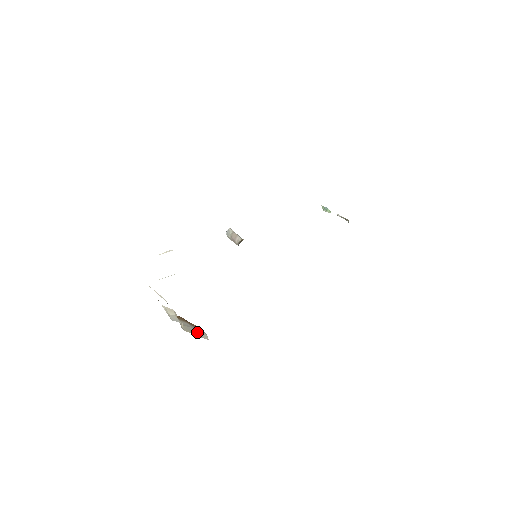
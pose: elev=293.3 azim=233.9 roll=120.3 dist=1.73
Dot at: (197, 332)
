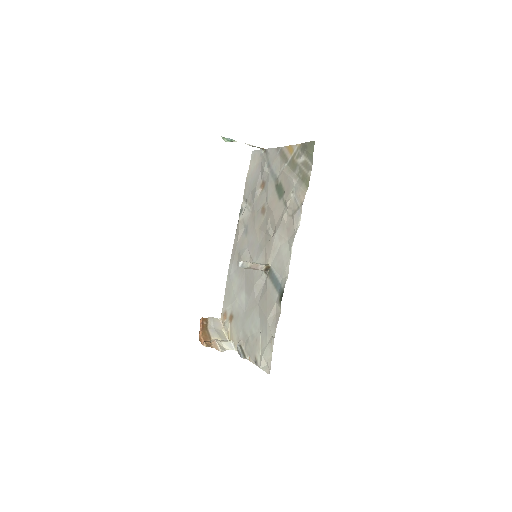
Dot at: (217, 326)
